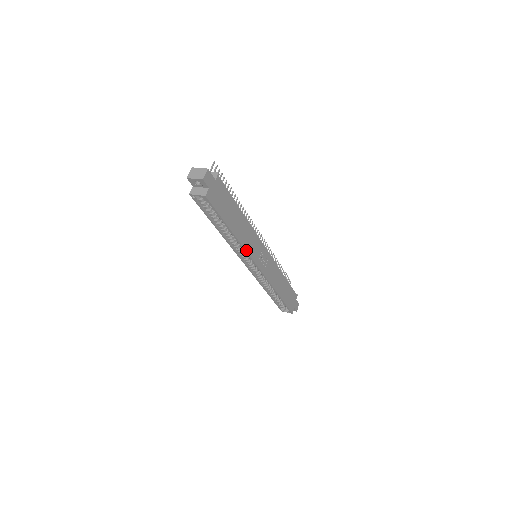
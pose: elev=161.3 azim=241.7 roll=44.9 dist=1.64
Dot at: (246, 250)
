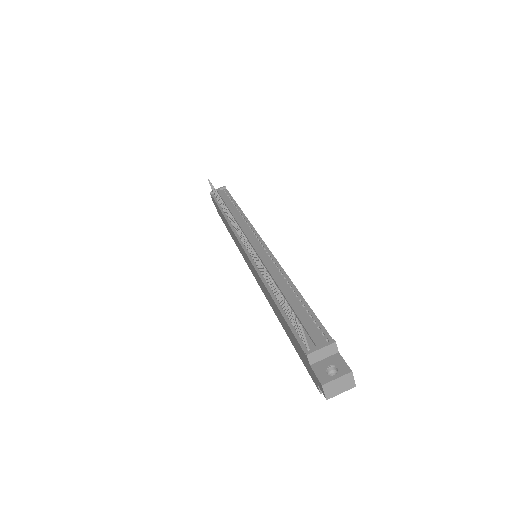
Dot at: occluded
